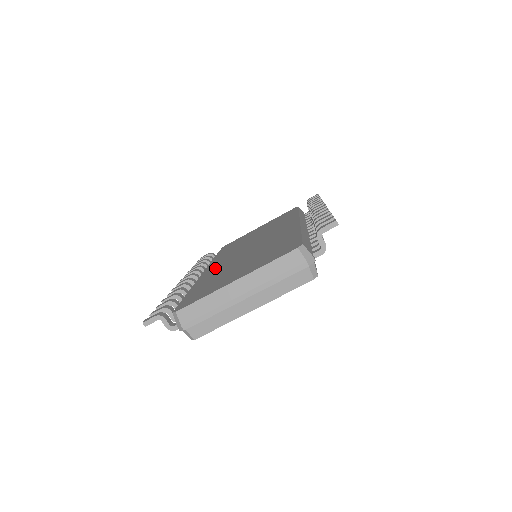
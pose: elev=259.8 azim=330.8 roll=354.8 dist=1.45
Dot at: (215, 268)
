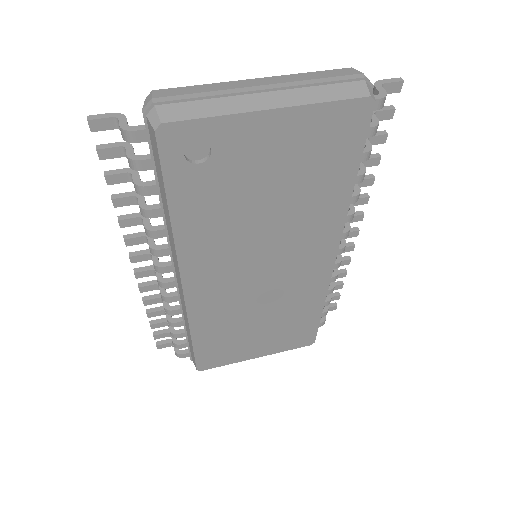
Dot at: occluded
